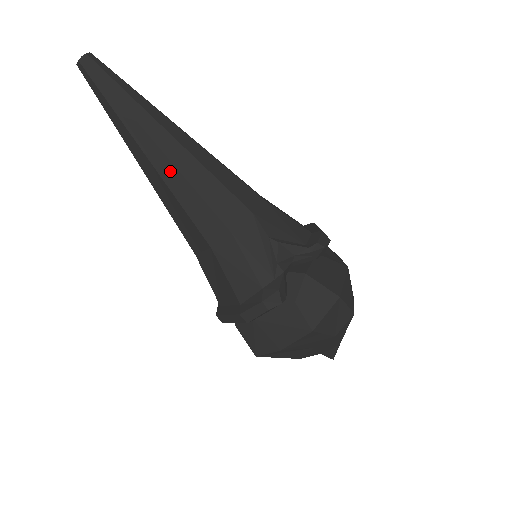
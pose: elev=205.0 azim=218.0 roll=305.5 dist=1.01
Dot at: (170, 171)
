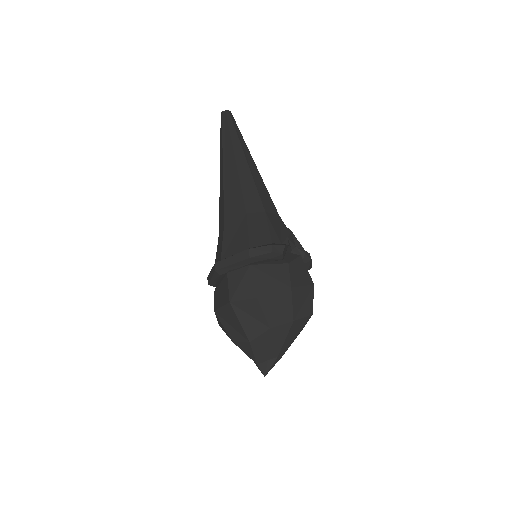
Dot at: (245, 169)
